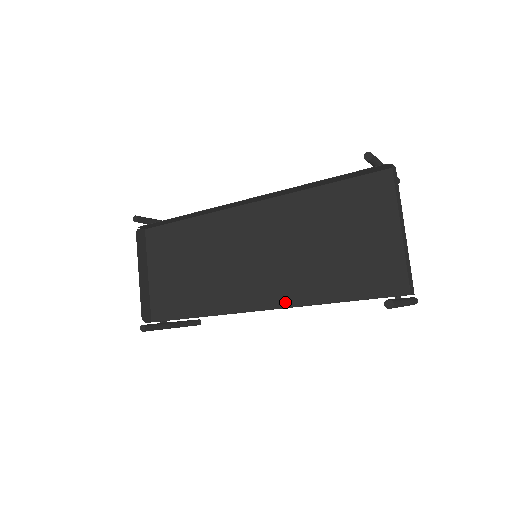
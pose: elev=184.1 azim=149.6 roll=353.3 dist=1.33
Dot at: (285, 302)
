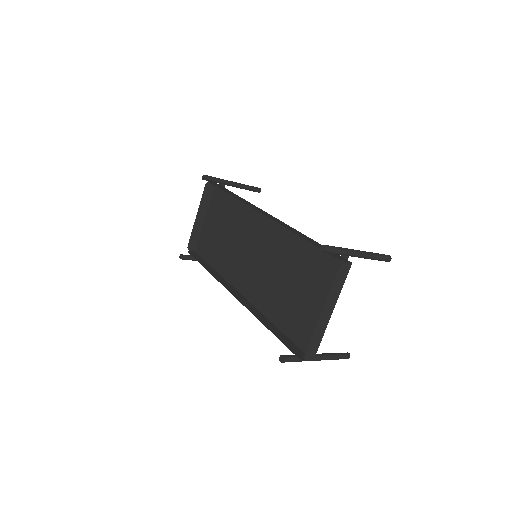
Dot at: (254, 301)
